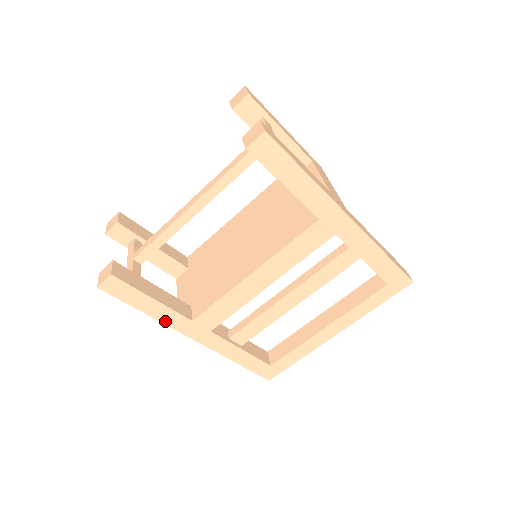
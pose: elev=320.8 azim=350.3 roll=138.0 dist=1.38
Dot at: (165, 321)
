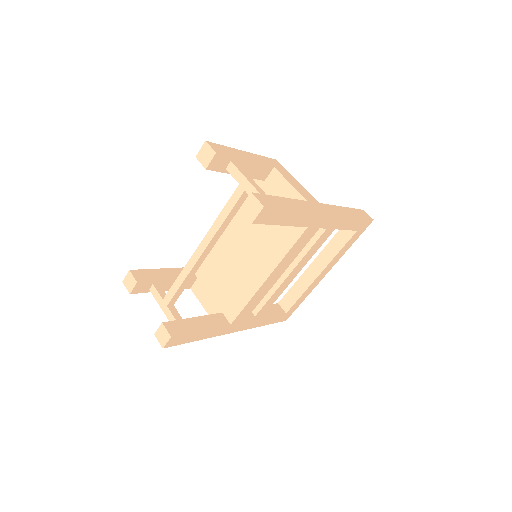
Dot at: (212, 336)
